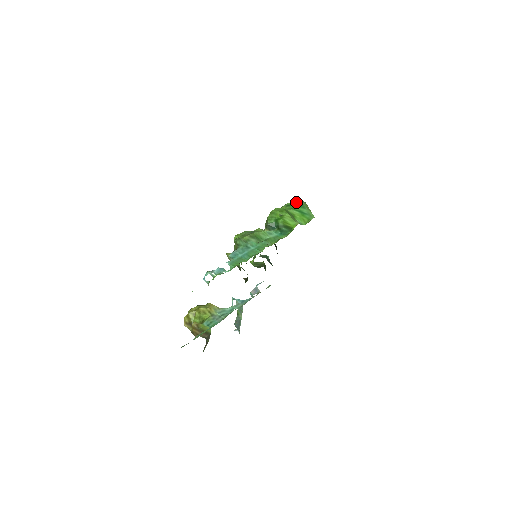
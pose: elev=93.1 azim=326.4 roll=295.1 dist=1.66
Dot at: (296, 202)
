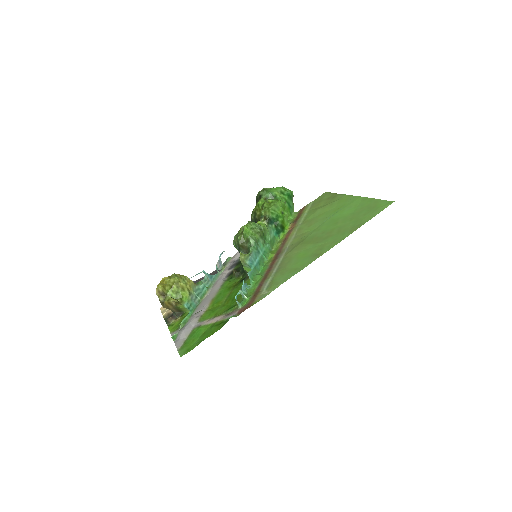
Dot at: (289, 191)
